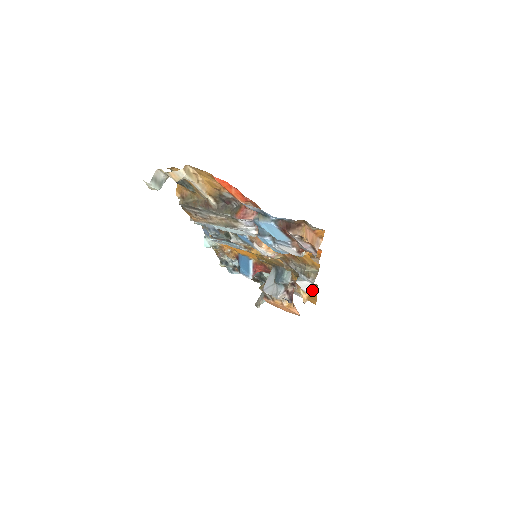
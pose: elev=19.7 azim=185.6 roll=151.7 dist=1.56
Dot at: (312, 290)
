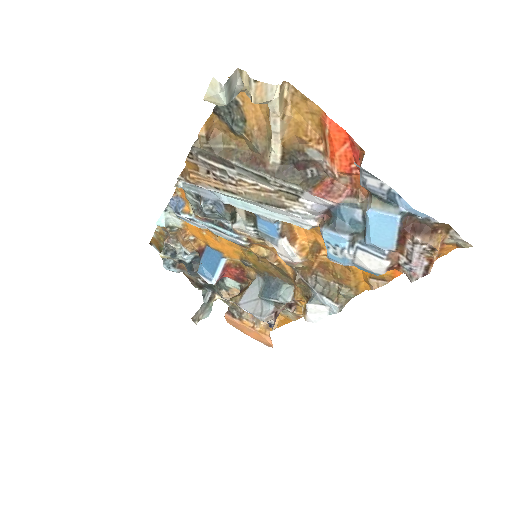
Dot at: (320, 319)
